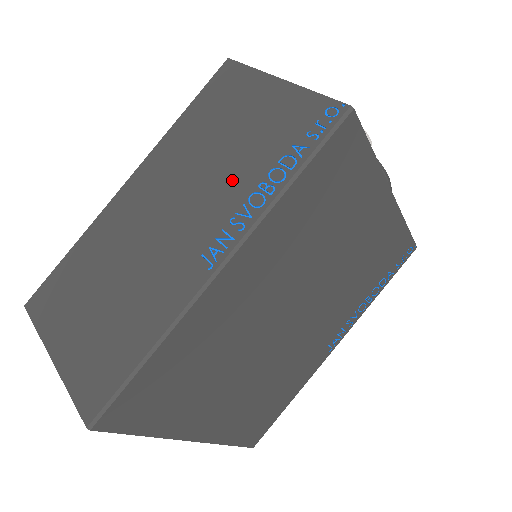
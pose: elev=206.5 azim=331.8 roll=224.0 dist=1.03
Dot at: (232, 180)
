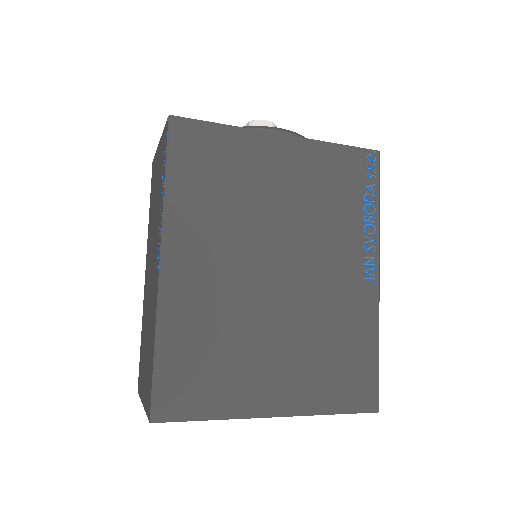
Dot at: (157, 214)
